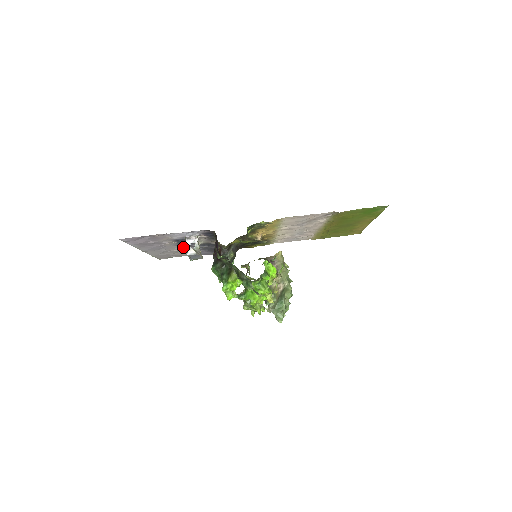
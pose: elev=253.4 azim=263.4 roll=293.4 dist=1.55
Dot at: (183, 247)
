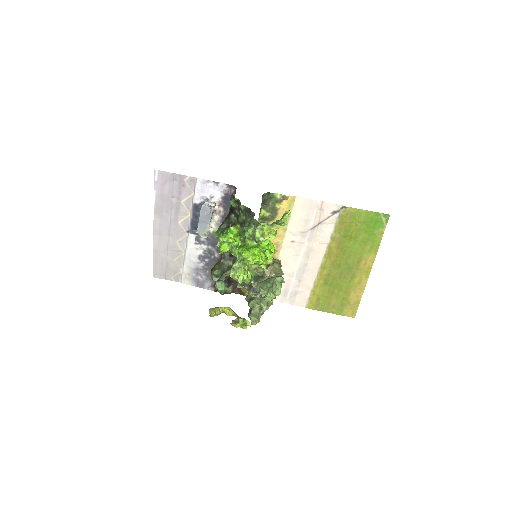
Dot at: (191, 239)
